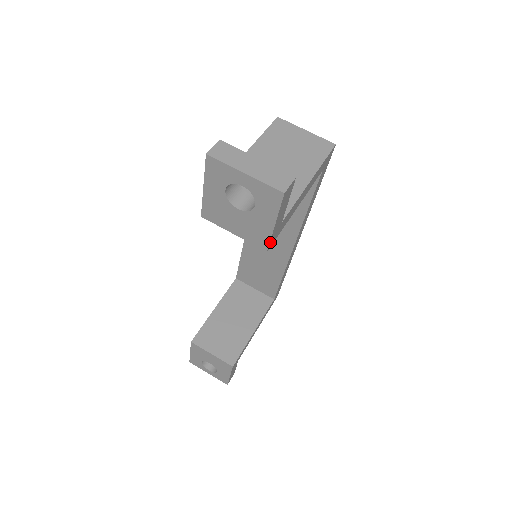
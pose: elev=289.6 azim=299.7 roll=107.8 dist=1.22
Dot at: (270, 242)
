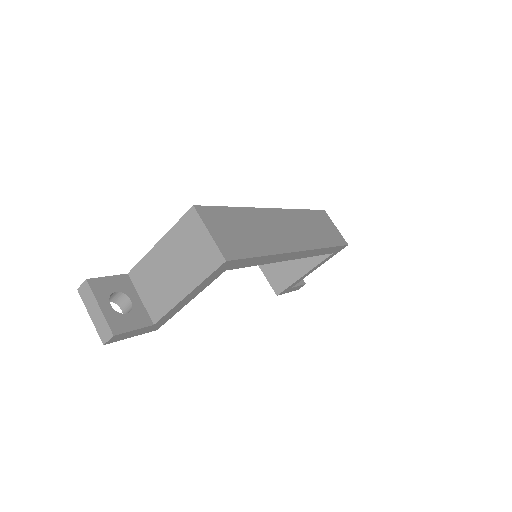
Dot at: (151, 331)
